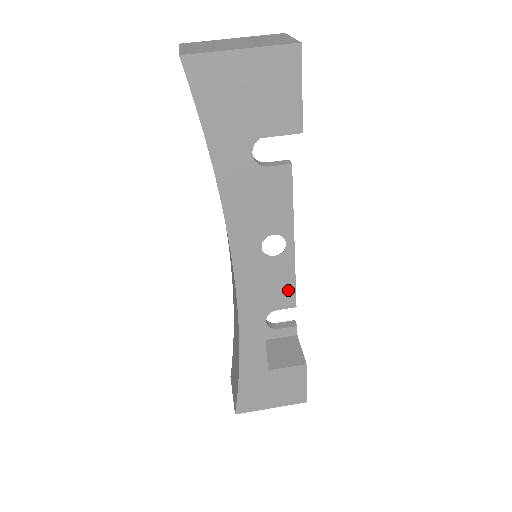
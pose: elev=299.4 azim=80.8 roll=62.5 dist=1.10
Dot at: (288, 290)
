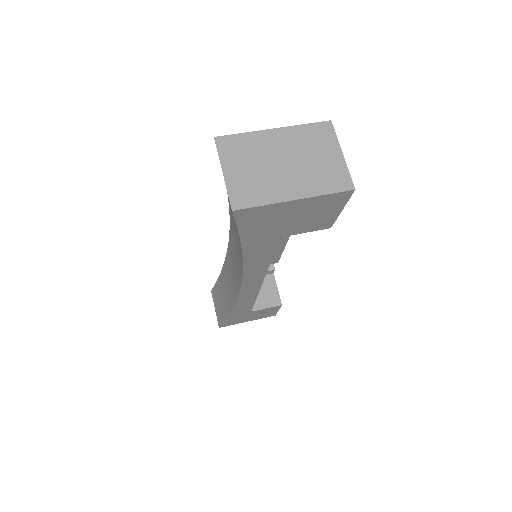
Dot at: (274, 257)
